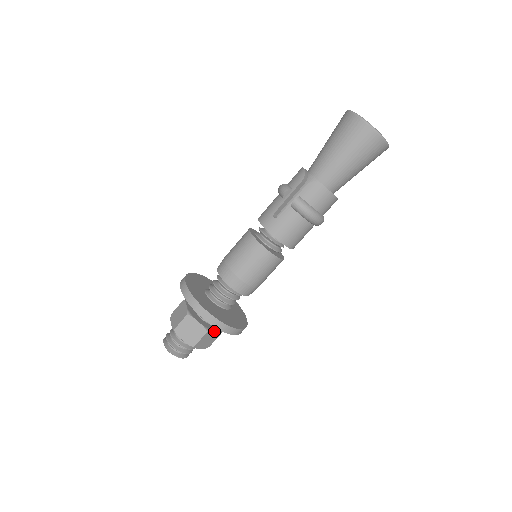
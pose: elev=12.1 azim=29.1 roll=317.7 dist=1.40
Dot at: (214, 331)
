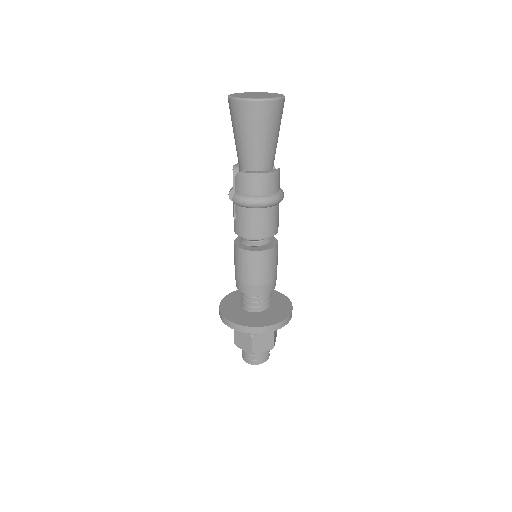
Dot at: (261, 334)
